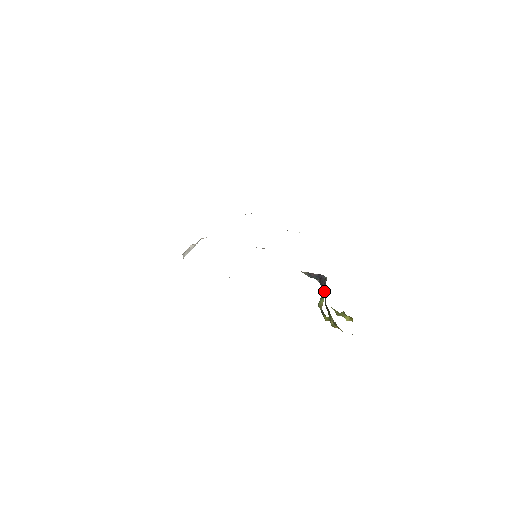
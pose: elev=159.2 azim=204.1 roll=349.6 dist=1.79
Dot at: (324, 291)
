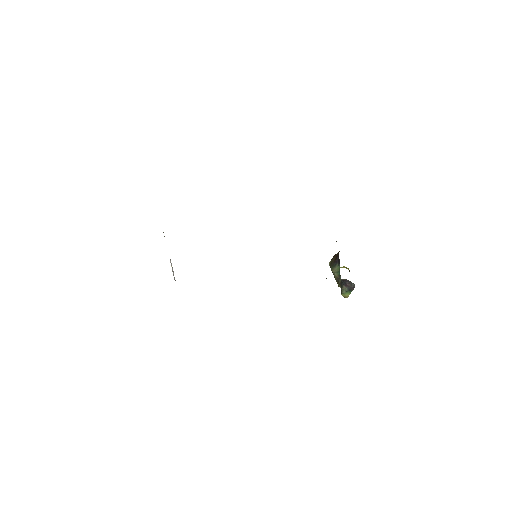
Dot at: (350, 290)
